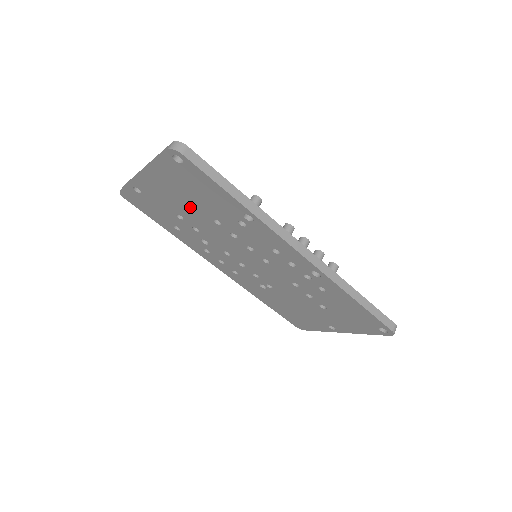
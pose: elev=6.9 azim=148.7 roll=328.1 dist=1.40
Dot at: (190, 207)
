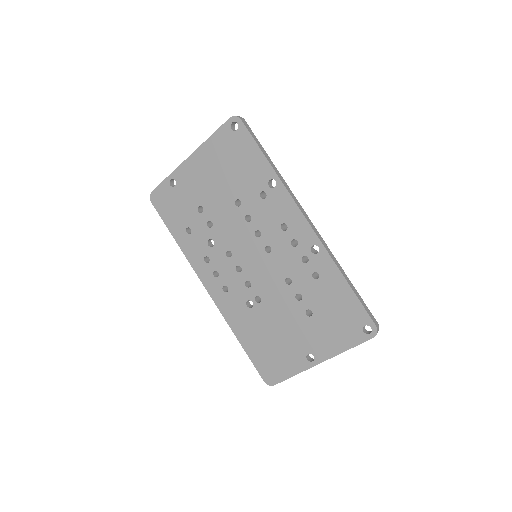
Dot at: (218, 189)
